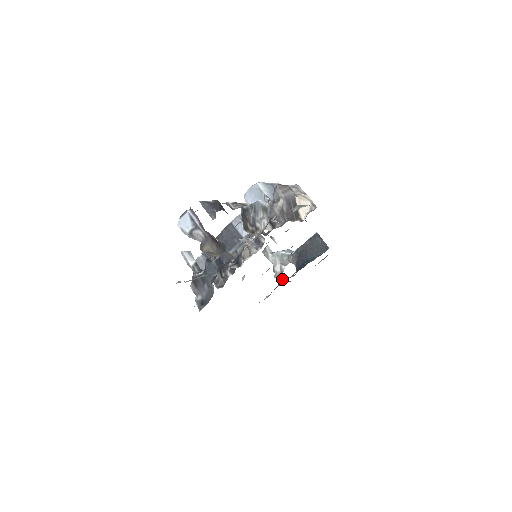
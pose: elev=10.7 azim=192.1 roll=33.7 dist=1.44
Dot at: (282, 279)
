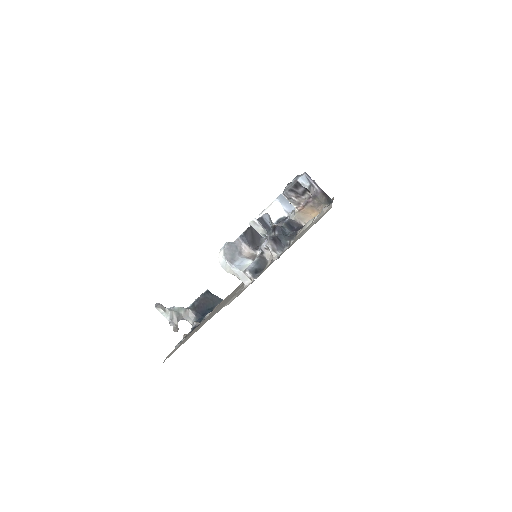
Dot at: (196, 323)
